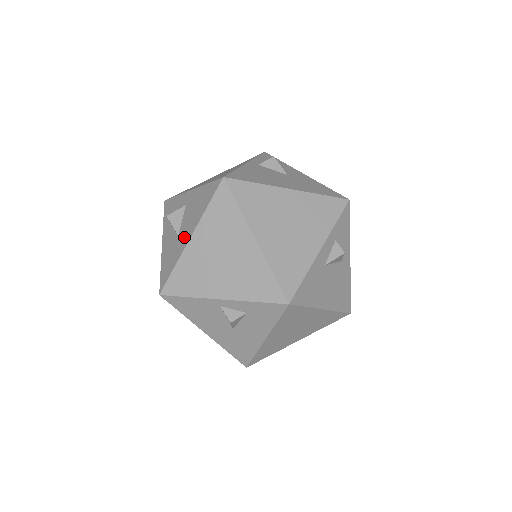
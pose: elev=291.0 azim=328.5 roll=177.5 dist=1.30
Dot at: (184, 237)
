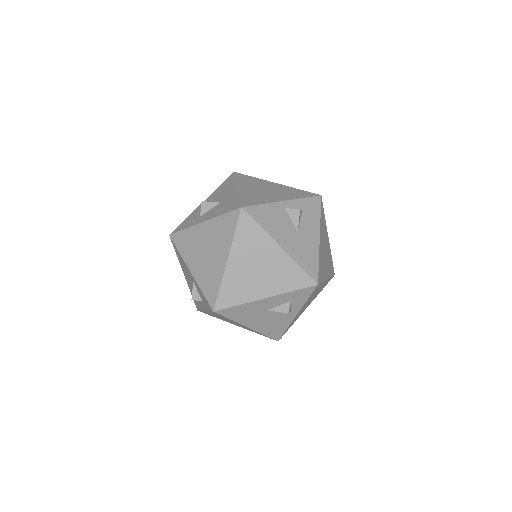
Dot at: (230, 194)
